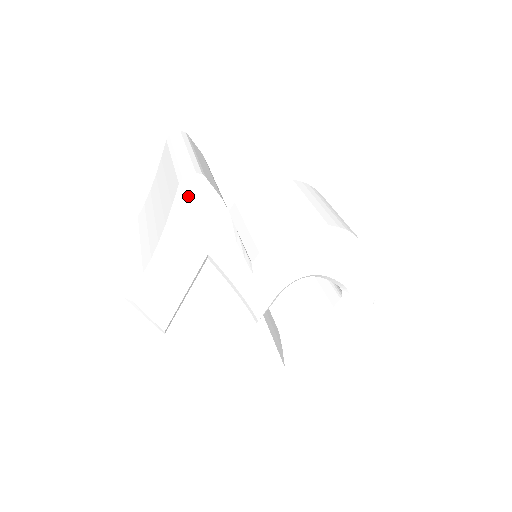
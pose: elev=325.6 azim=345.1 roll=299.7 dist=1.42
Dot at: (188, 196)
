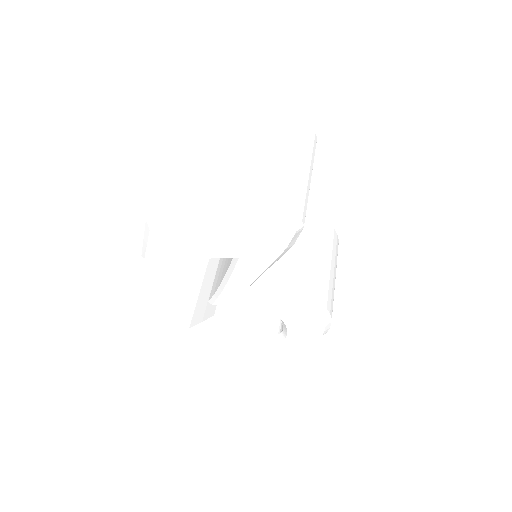
Dot at: (278, 228)
